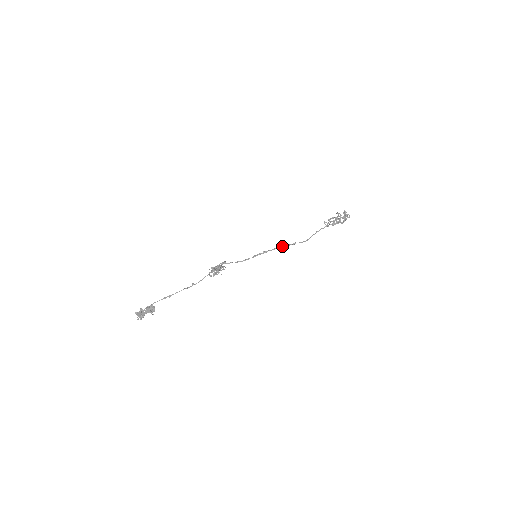
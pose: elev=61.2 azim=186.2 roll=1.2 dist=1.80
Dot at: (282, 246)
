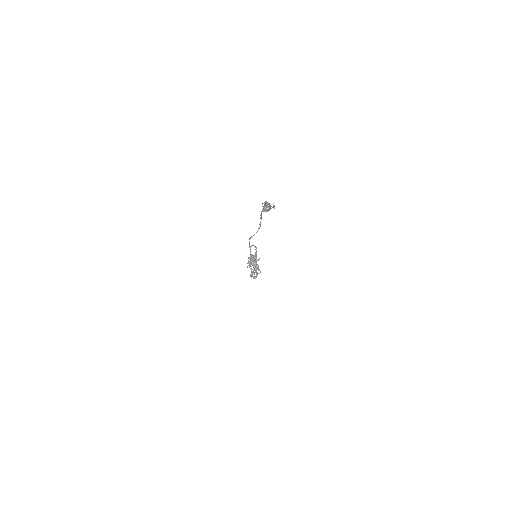
Dot at: (257, 265)
